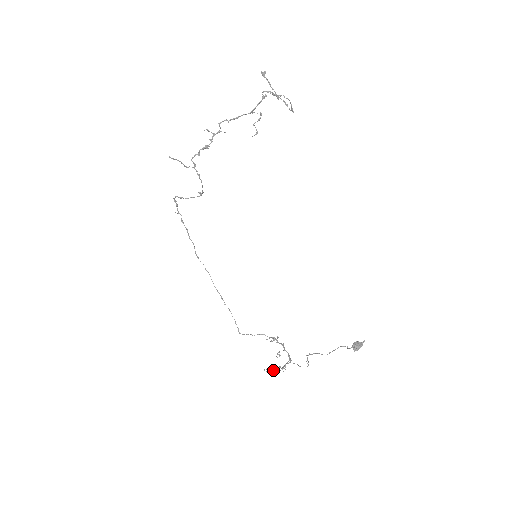
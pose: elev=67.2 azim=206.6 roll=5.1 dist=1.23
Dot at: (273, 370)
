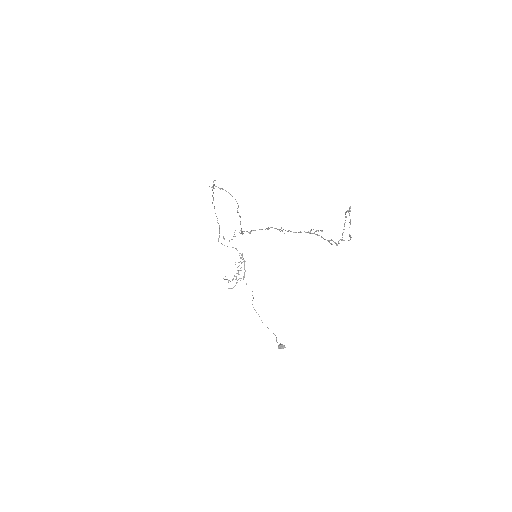
Dot at: (229, 280)
